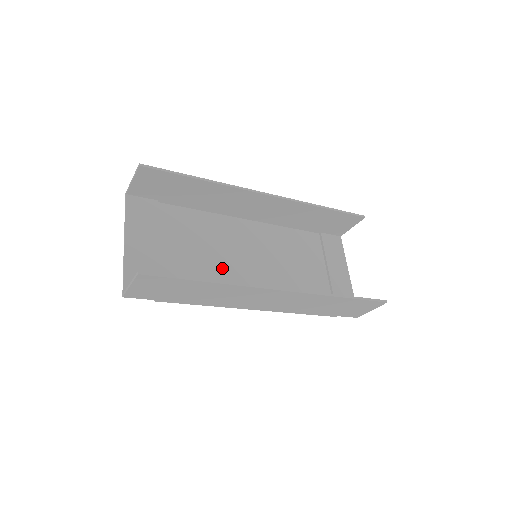
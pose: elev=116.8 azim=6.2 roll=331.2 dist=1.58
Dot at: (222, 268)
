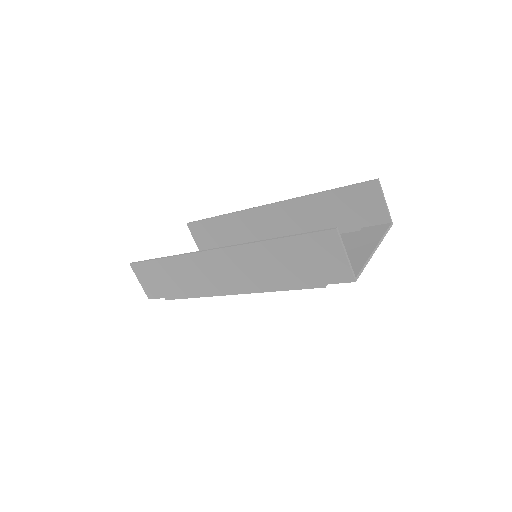
Dot at: occluded
